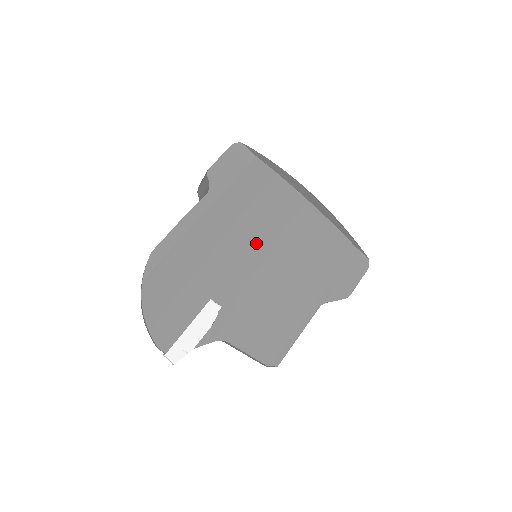
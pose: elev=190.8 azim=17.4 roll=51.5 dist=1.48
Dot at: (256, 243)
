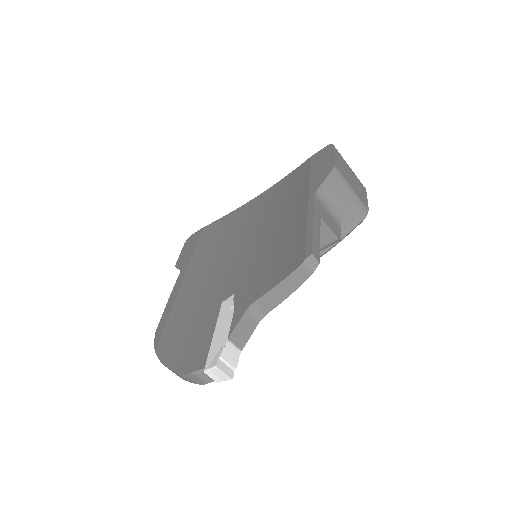
Dot at: (236, 246)
